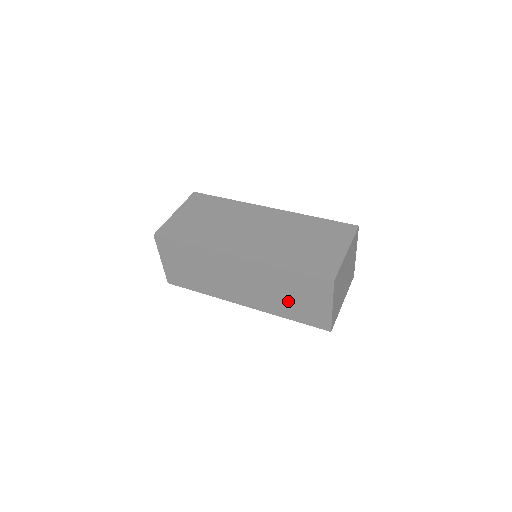
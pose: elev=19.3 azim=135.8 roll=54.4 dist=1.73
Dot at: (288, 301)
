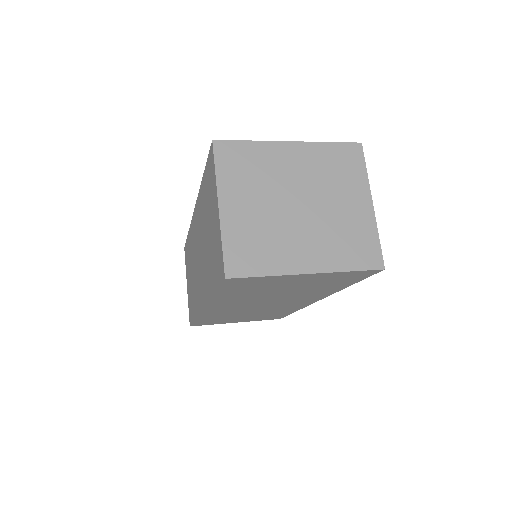
Dot at: (208, 248)
